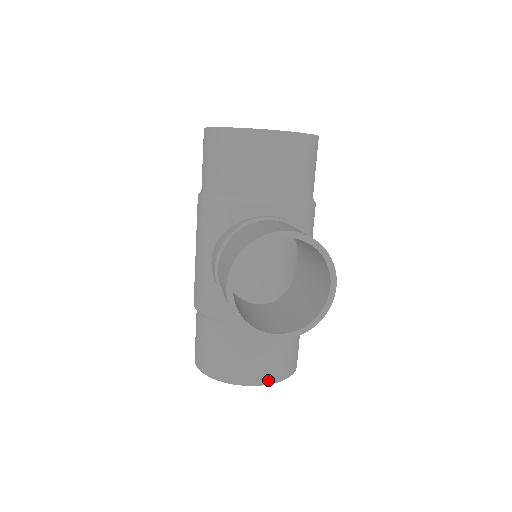
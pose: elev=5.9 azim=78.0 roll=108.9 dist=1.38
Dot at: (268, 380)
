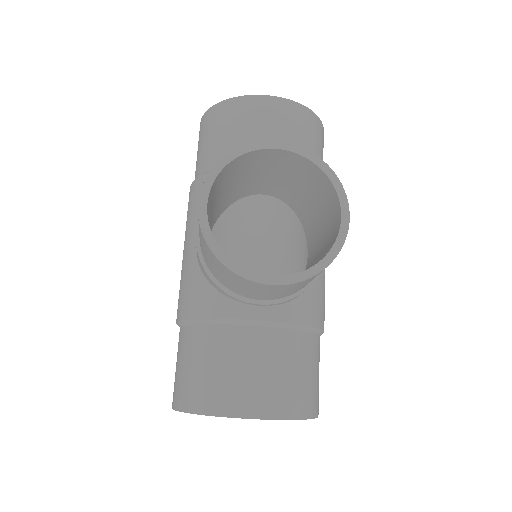
Dot at: (271, 412)
